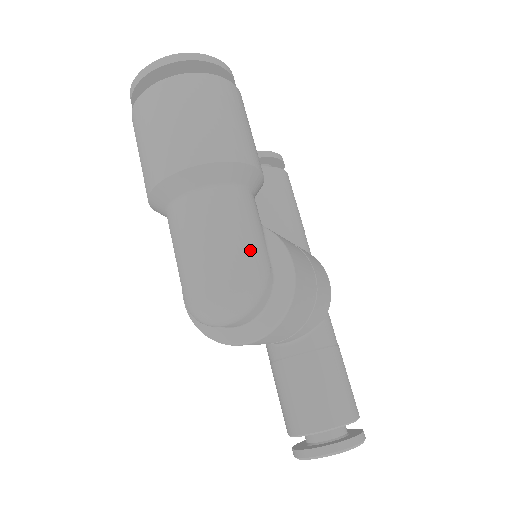
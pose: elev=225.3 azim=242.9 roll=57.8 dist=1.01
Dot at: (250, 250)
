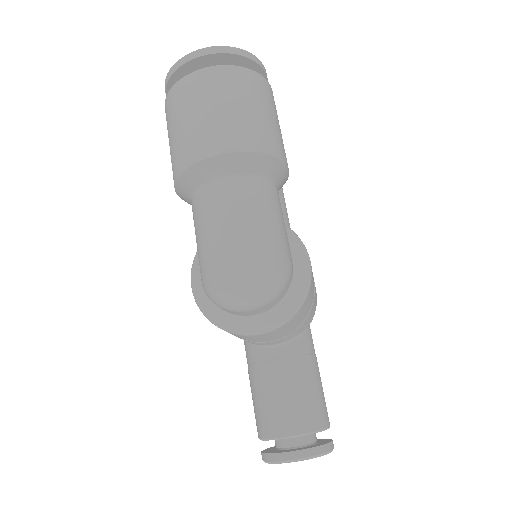
Dot at: (279, 241)
